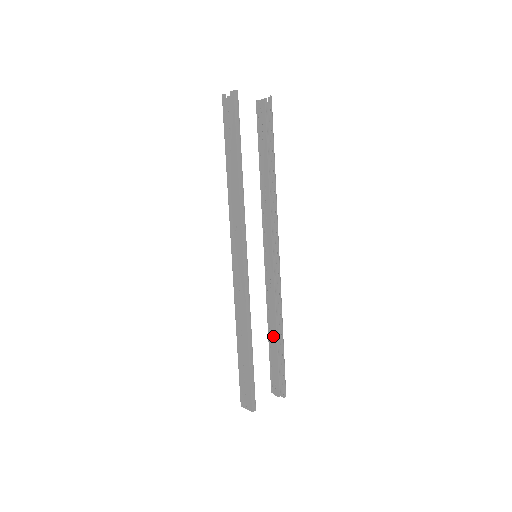
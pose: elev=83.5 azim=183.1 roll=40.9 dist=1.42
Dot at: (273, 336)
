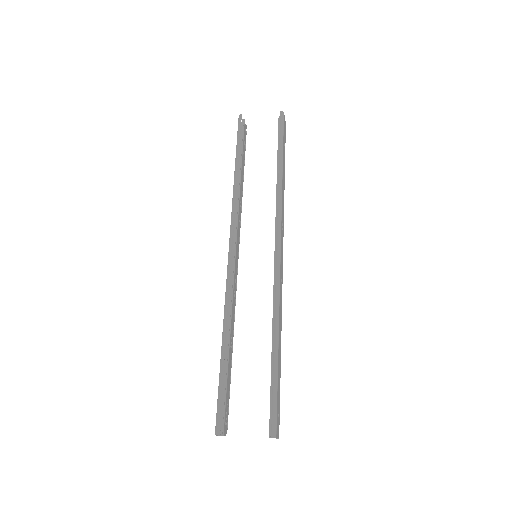
Dot at: occluded
